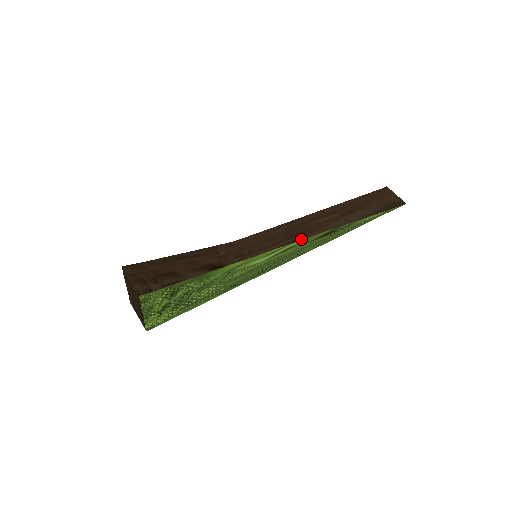
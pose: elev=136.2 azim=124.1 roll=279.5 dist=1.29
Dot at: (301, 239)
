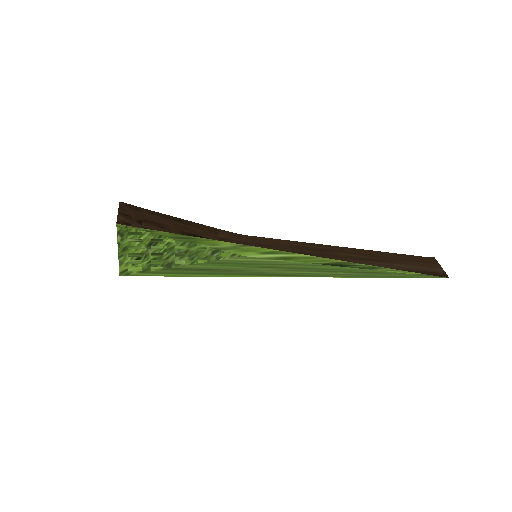
Dot at: occluded
